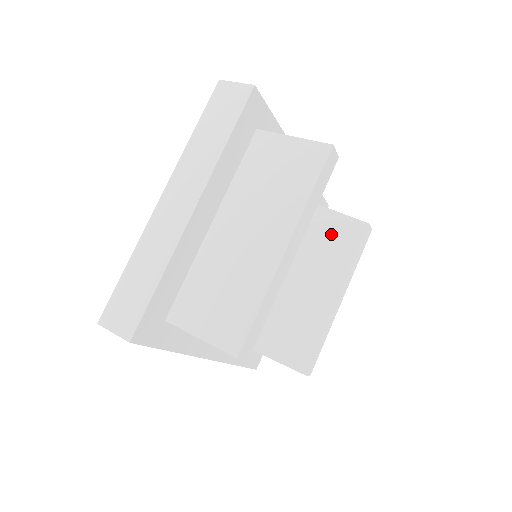
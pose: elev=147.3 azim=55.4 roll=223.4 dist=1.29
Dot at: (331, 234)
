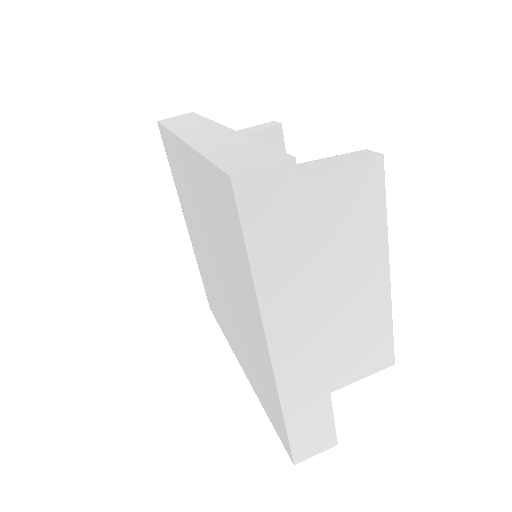
Dot at: occluded
